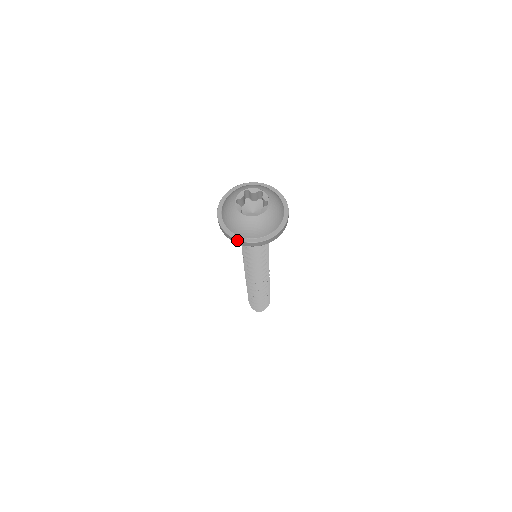
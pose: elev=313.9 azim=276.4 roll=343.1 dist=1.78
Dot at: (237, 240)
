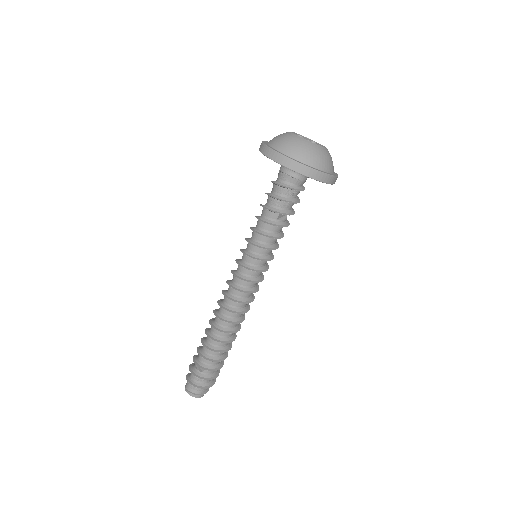
Dot at: (263, 143)
